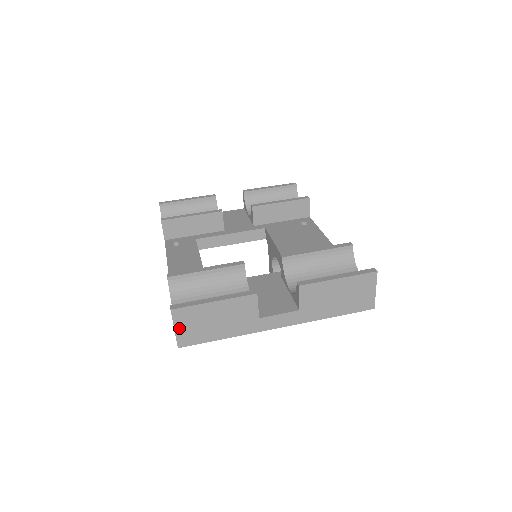
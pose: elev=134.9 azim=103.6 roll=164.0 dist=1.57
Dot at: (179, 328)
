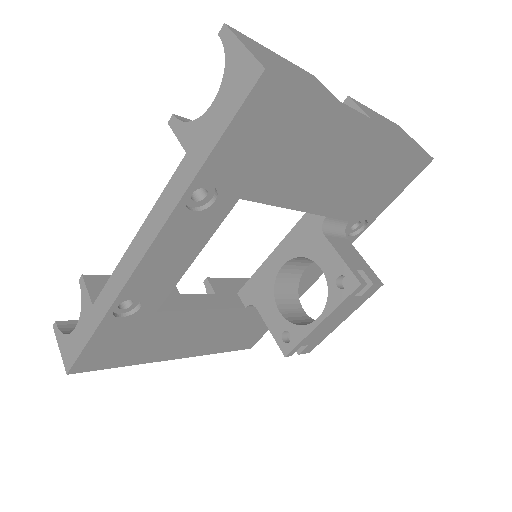
Dot at: (249, 48)
